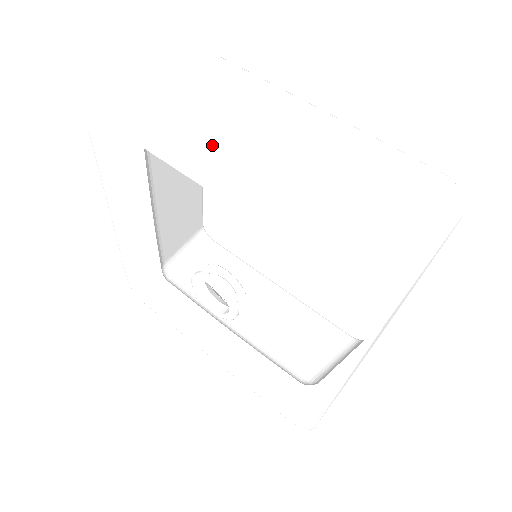
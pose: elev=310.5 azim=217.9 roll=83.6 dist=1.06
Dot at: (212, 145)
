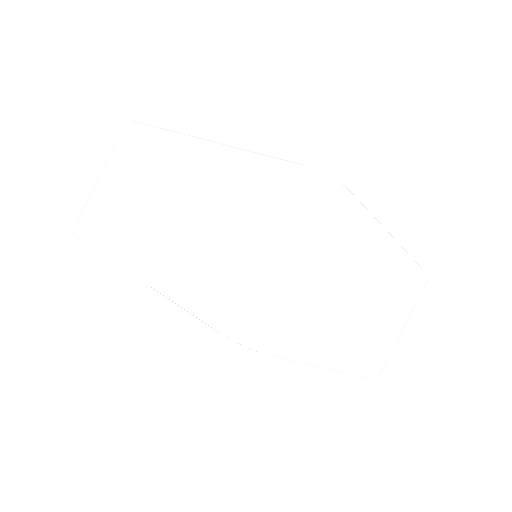
Dot at: (129, 228)
